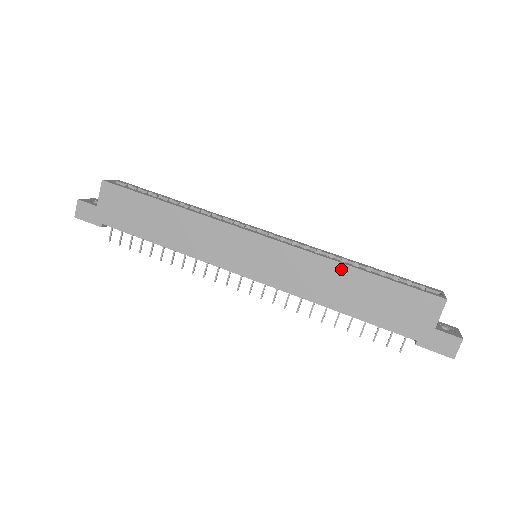
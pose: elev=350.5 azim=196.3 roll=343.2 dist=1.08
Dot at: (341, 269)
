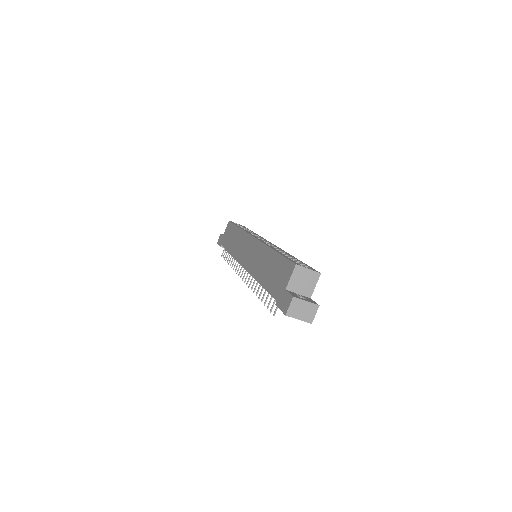
Dot at: (268, 251)
